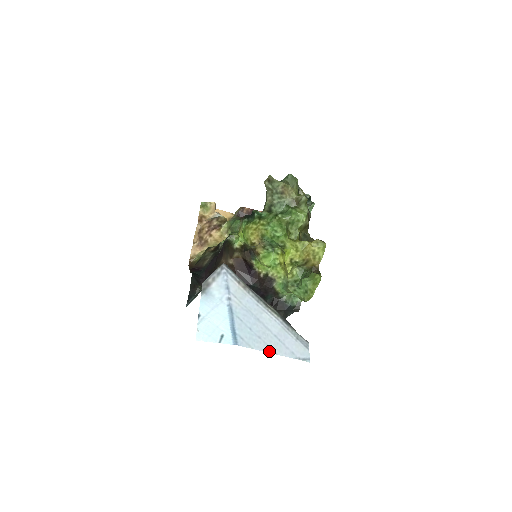
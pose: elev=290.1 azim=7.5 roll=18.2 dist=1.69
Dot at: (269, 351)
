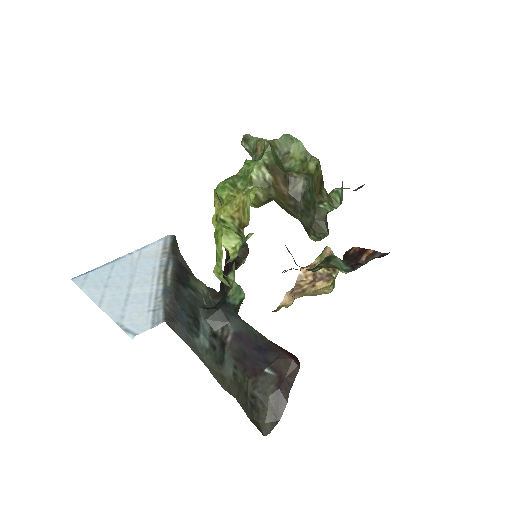
Dot at: (96, 300)
